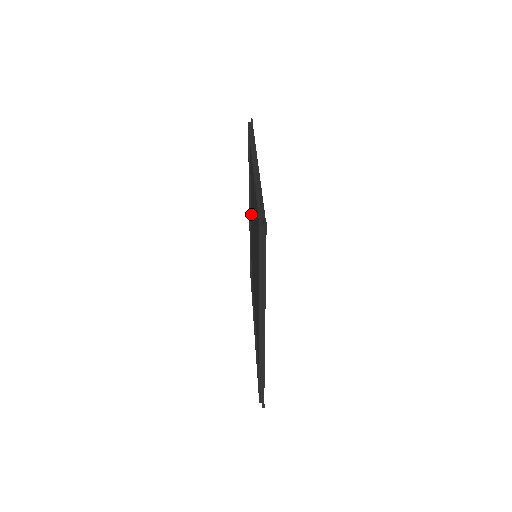
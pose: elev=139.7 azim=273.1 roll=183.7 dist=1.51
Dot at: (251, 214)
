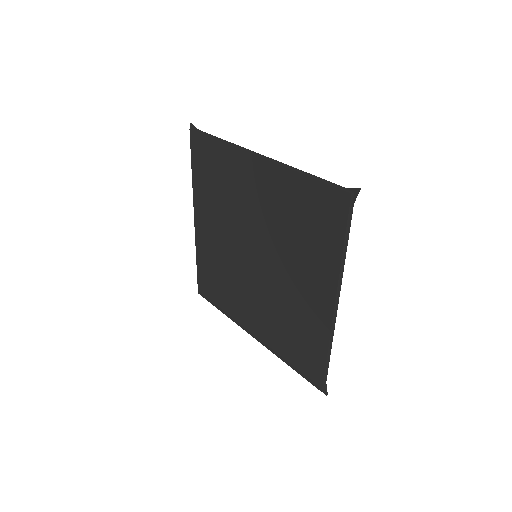
Dot at: (205, 226)
